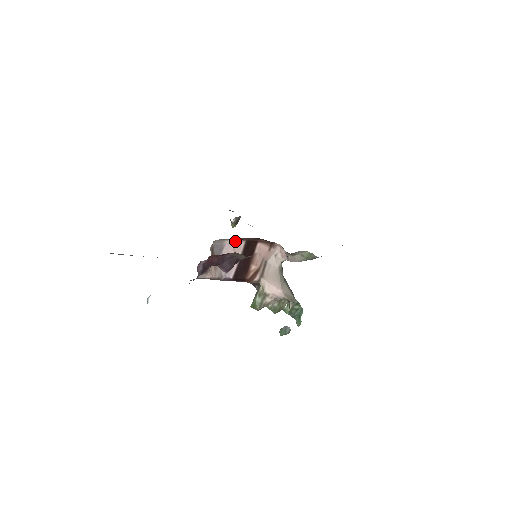
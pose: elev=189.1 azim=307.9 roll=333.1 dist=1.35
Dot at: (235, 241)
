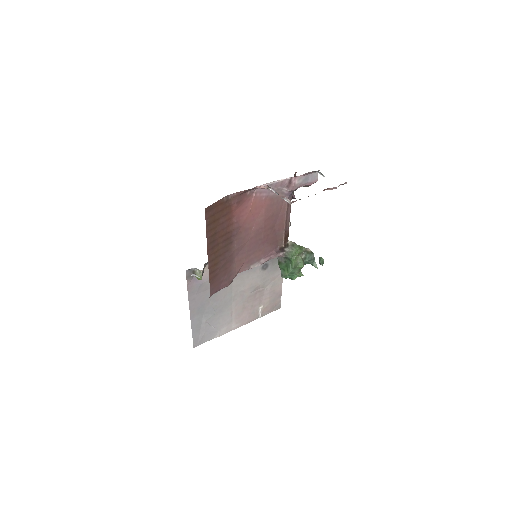
Dot at: occluded
